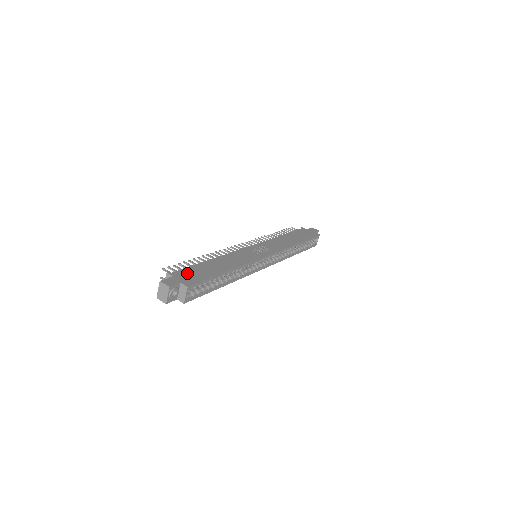
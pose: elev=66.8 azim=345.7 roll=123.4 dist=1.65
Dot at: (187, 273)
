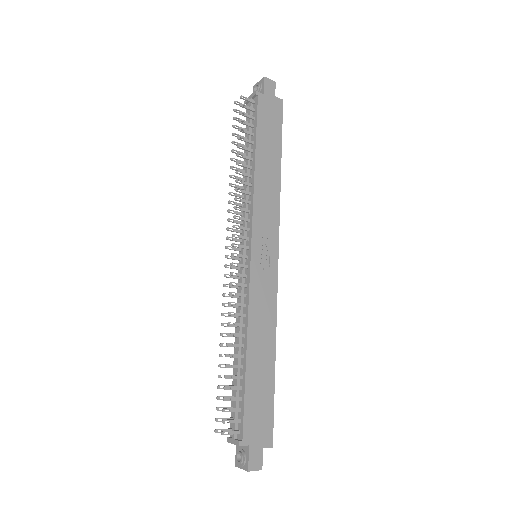
Dot at: (254, 421)
